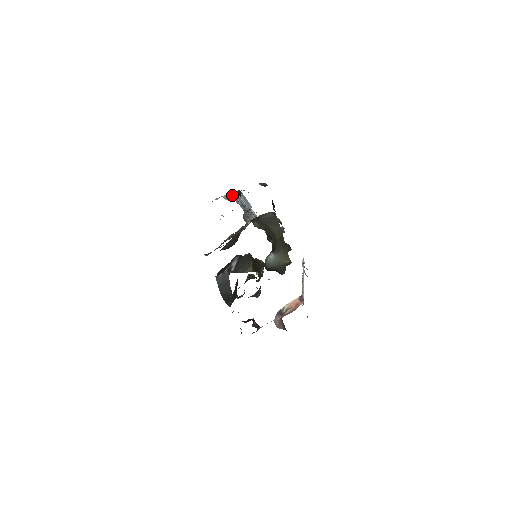
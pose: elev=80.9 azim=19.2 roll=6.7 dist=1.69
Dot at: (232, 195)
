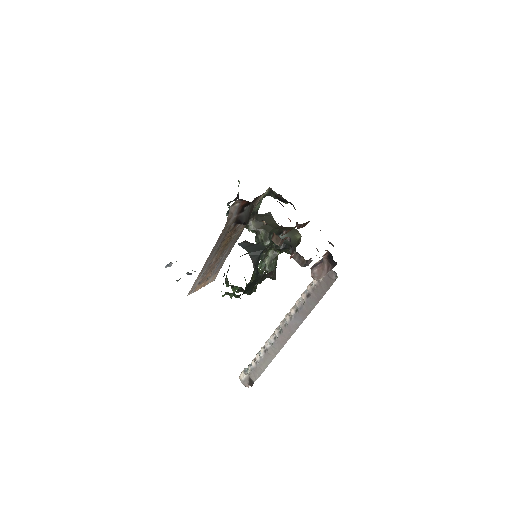
Dot at: occluded
